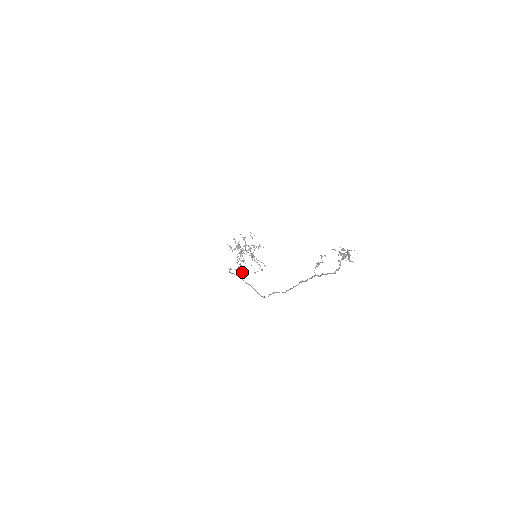
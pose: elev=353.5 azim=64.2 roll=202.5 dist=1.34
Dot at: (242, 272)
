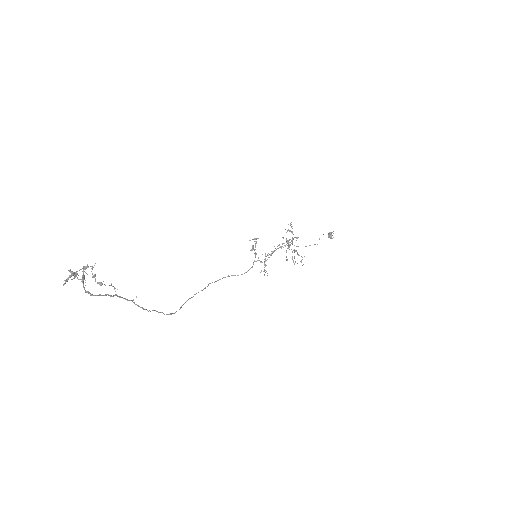
Dot at: (264, 274)
